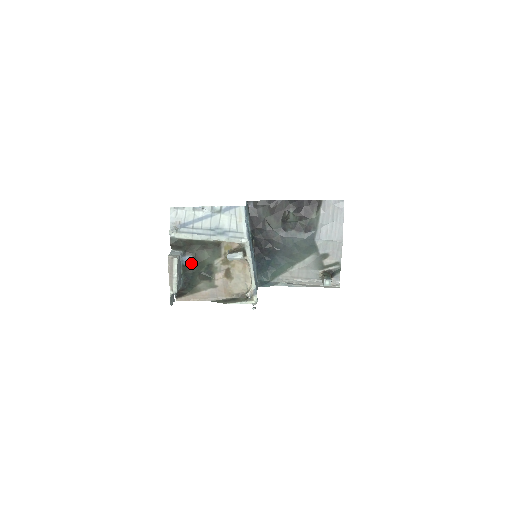
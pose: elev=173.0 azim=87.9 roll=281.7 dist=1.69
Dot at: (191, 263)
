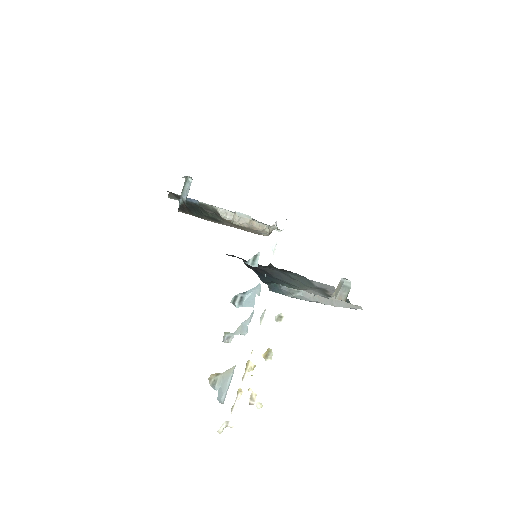
Dot at: (195, 202)
